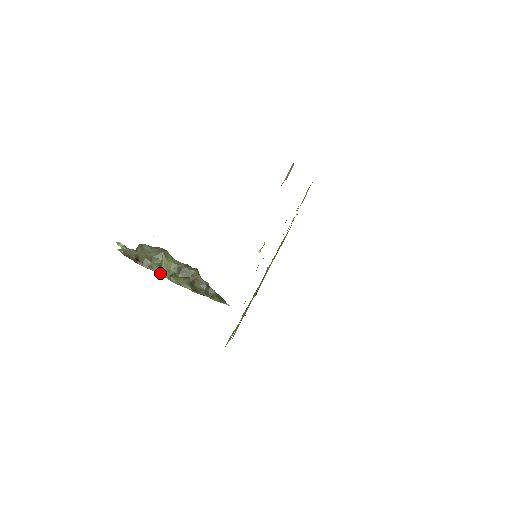
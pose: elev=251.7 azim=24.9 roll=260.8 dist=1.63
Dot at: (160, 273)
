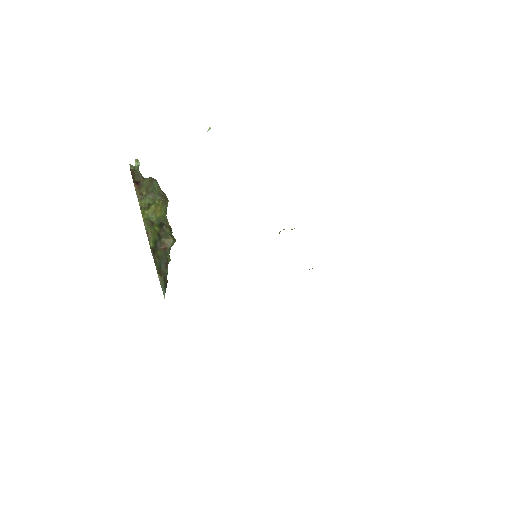
Dot at: (142, 209)
